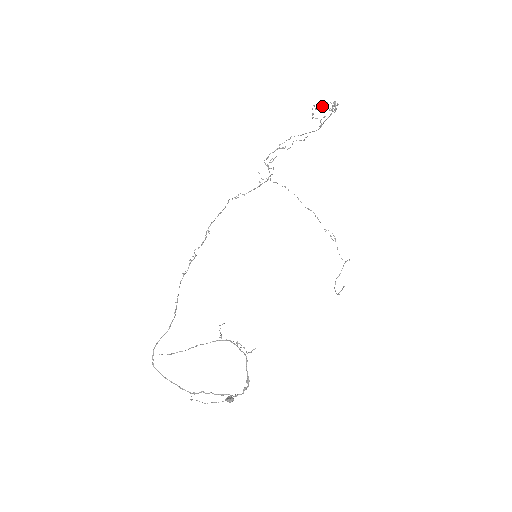
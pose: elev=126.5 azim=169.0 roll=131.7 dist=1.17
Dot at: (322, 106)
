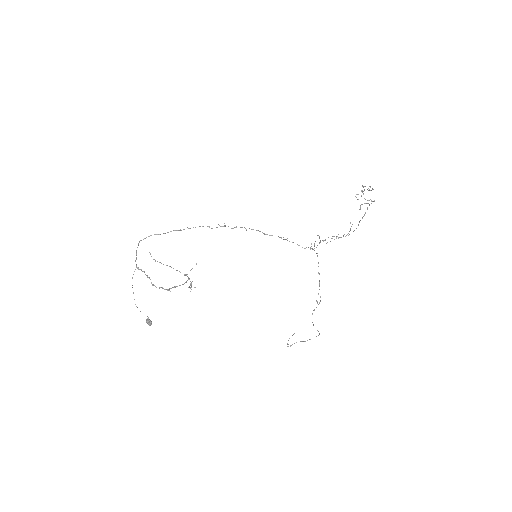
Dot at: occluded
